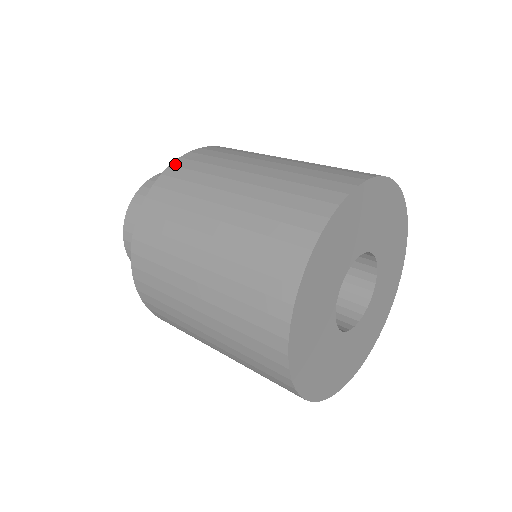
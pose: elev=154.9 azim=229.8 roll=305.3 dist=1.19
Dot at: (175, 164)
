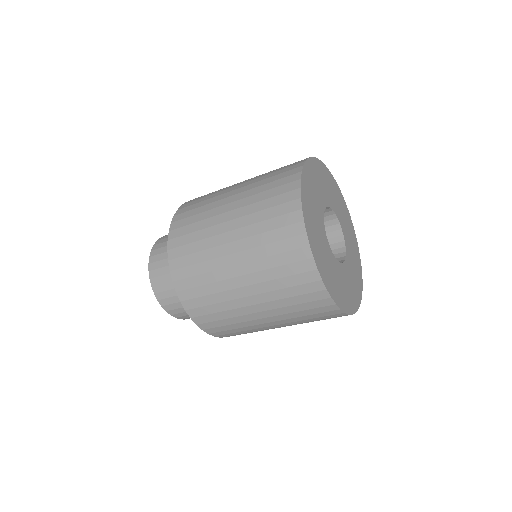
Dot at: (181, 208)
